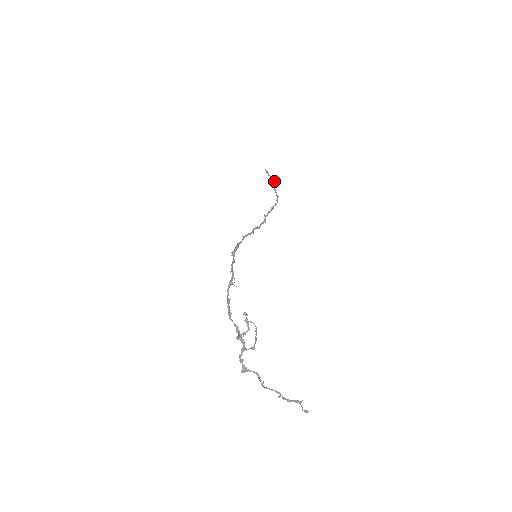
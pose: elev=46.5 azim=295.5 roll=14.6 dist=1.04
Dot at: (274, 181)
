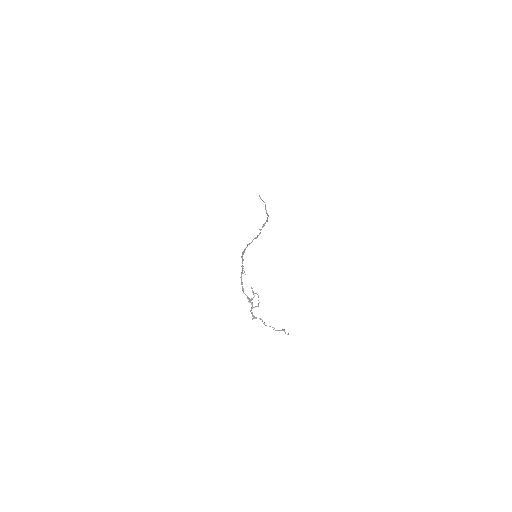
Dot at: (265, 204)
